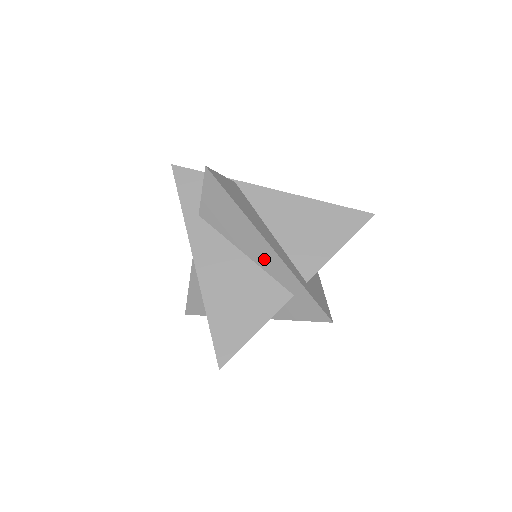
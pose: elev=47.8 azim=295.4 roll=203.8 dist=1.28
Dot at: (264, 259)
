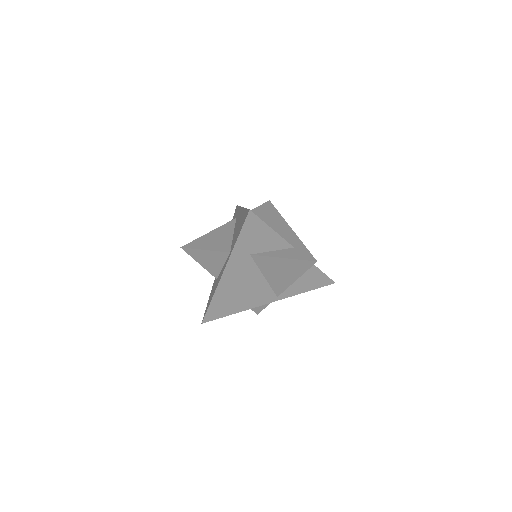
Dot at: (282, 232)
